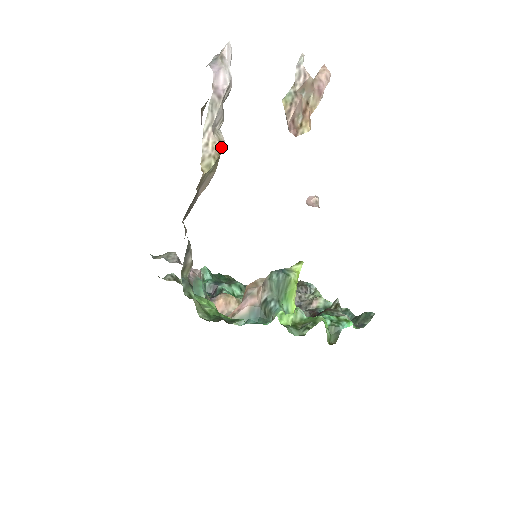
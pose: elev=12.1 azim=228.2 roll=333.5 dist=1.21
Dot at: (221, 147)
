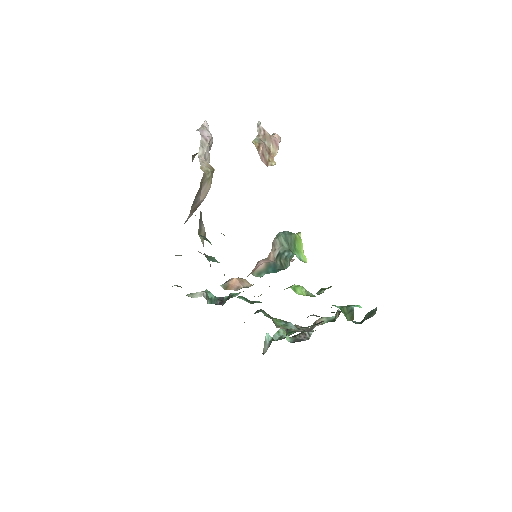
Dot at: (213, 169)
